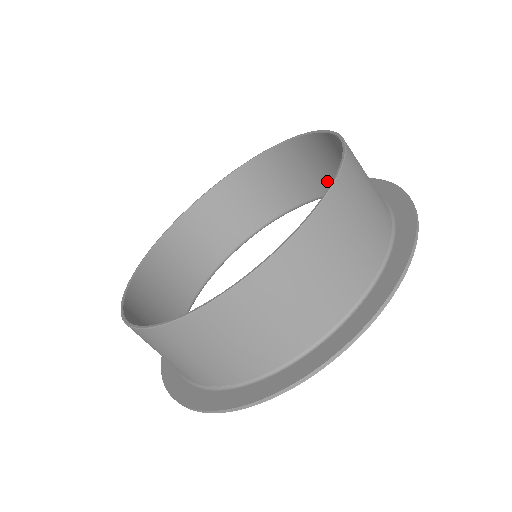
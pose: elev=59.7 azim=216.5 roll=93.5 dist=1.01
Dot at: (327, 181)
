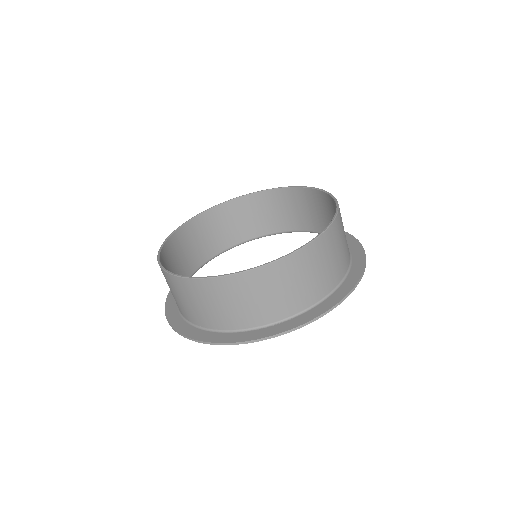
Dot at: occluded
